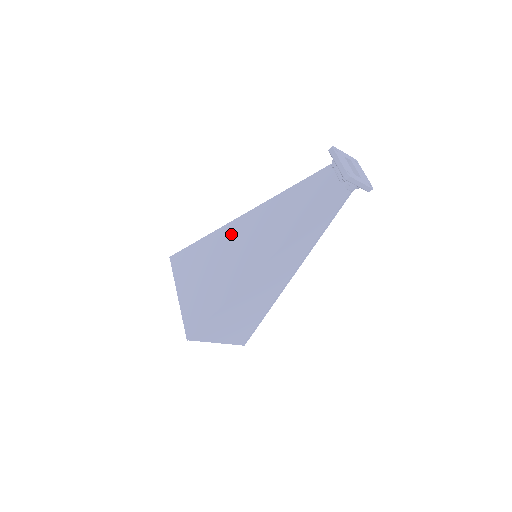
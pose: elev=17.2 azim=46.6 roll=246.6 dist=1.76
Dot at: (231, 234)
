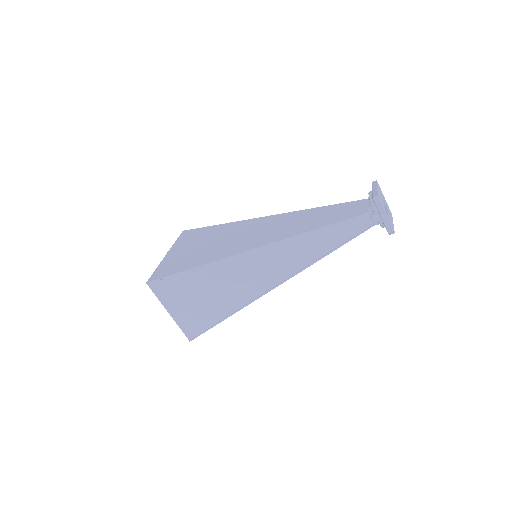
Dot at: (247, 225)
